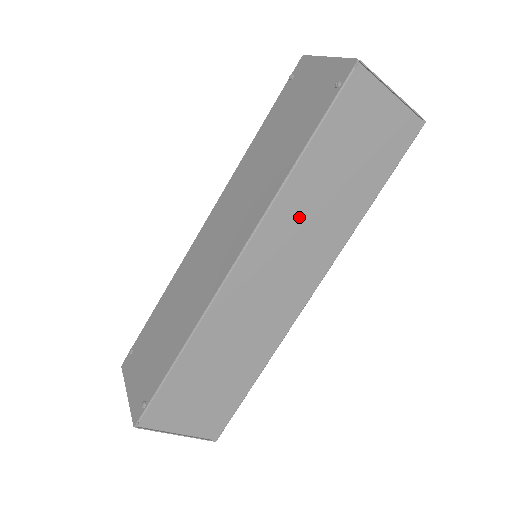
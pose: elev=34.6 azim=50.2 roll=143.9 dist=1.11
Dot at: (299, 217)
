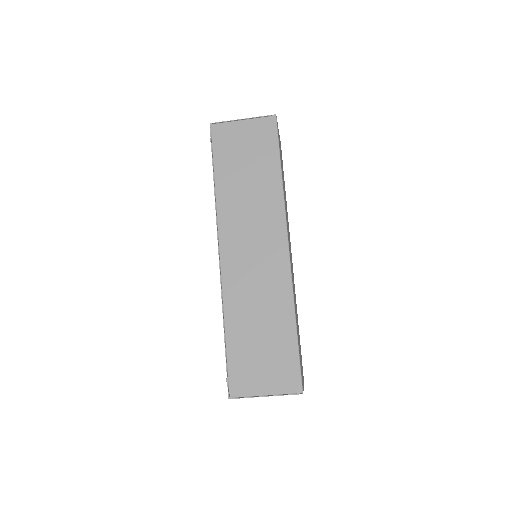
Dot at: (239, 209)
